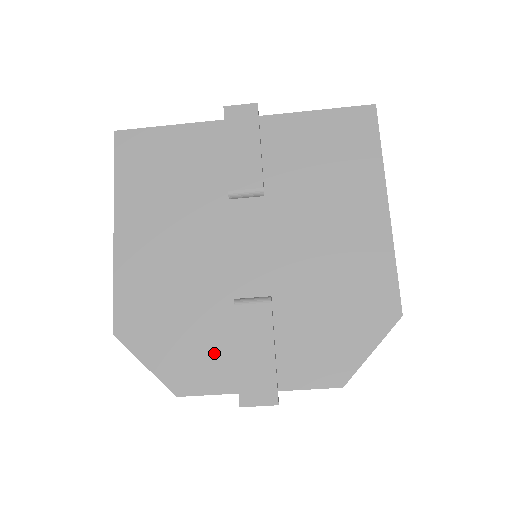
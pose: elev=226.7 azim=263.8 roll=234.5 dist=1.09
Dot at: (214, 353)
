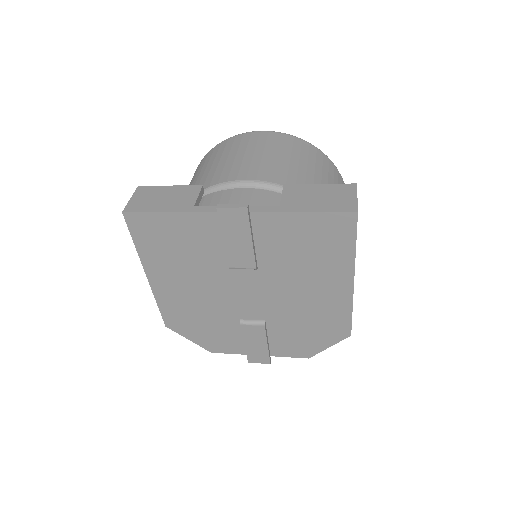
Dot at: (230, 339)
